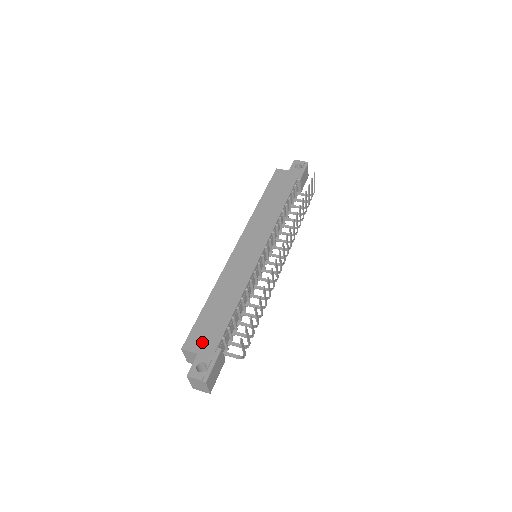
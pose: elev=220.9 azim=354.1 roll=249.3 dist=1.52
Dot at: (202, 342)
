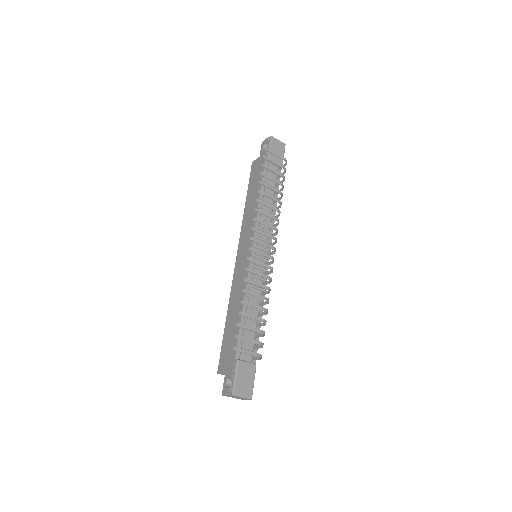
Dot at: (226, 361)
